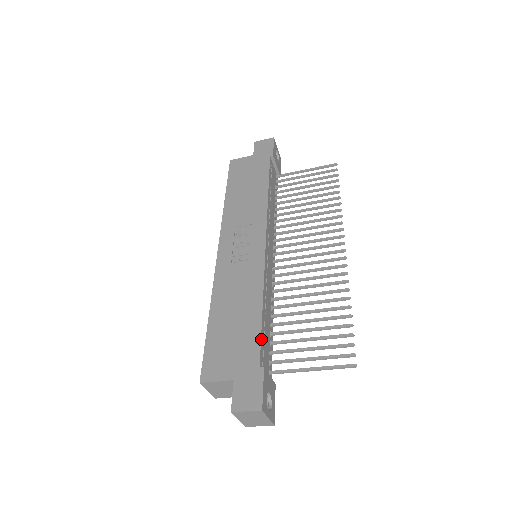
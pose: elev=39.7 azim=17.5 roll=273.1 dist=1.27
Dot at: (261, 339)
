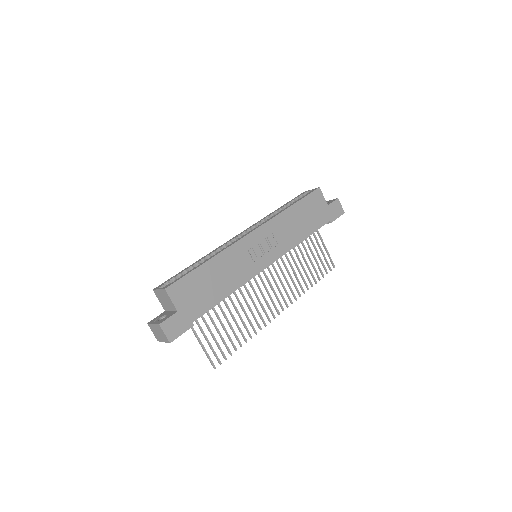
Dot at: occluded
